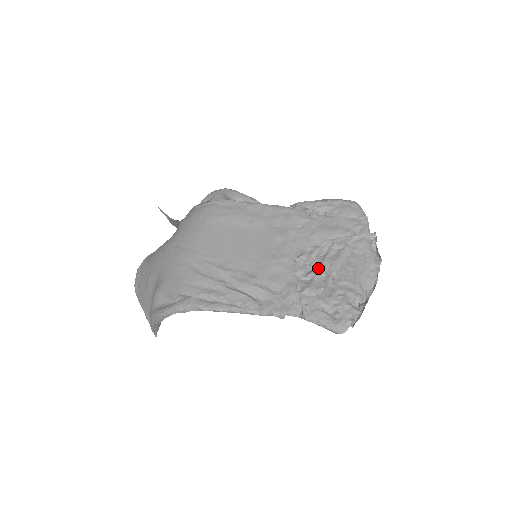
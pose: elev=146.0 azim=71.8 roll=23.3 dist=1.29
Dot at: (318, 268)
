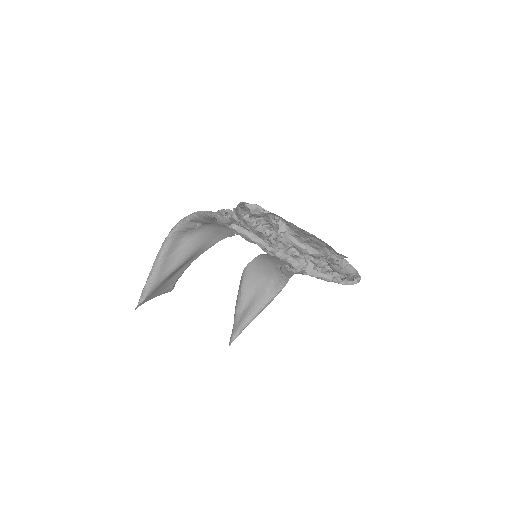
Dot at: occluded
